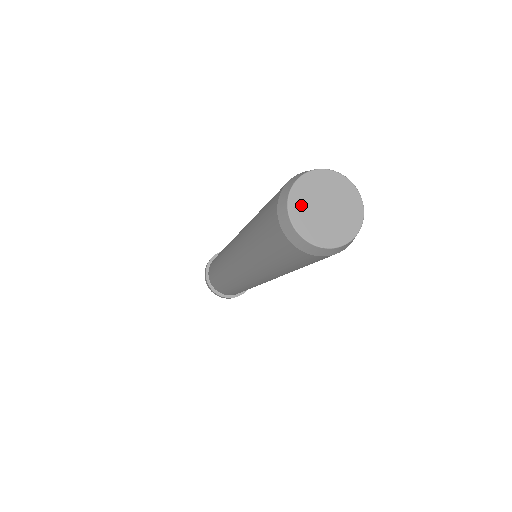
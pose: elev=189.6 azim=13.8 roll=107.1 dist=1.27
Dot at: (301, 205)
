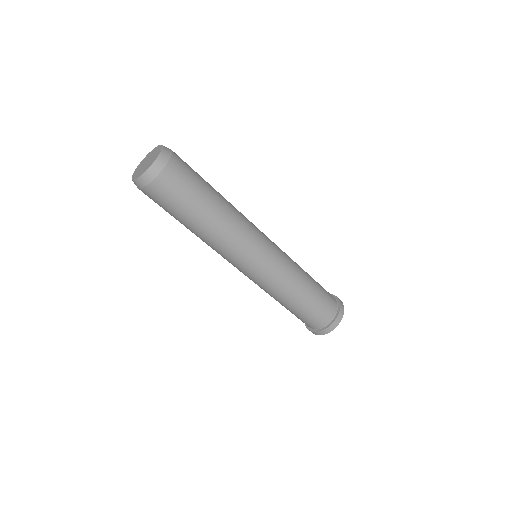
Dot at: (137, 173)
